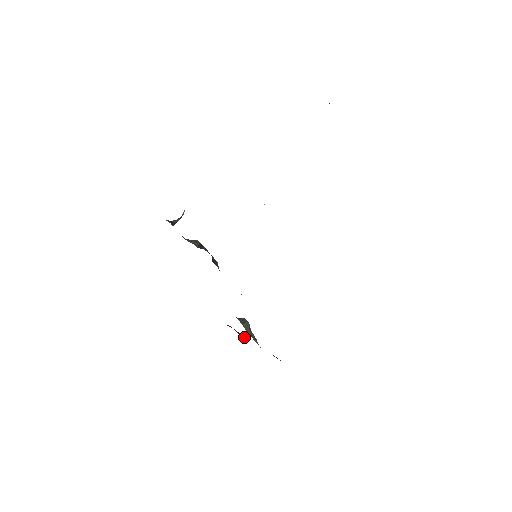
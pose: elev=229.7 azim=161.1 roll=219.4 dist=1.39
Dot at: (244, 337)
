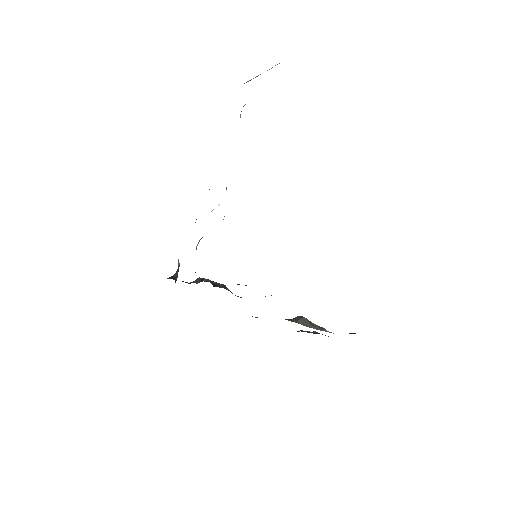
Dot at: (317, 333)
